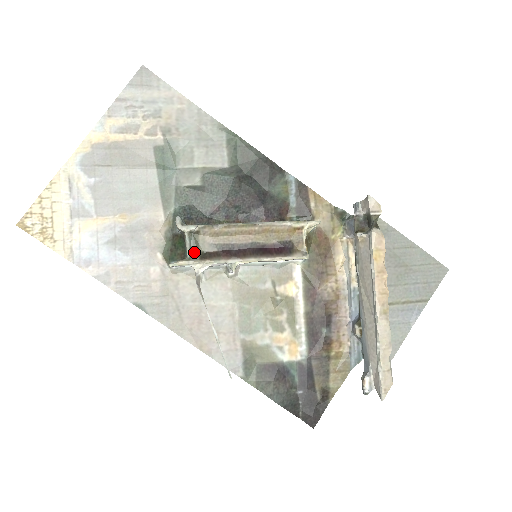
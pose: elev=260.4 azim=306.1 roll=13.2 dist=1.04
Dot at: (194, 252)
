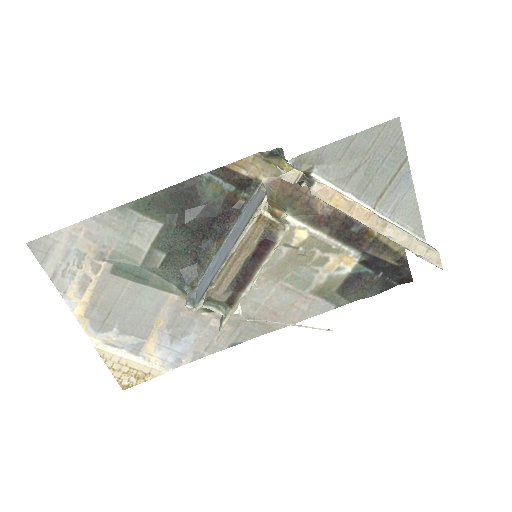
Dot at: (221, 306)
